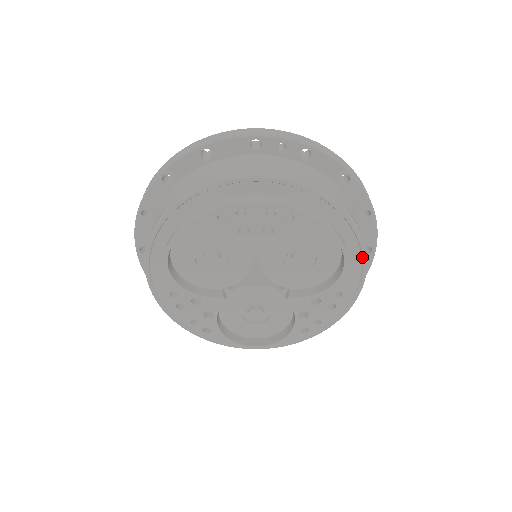
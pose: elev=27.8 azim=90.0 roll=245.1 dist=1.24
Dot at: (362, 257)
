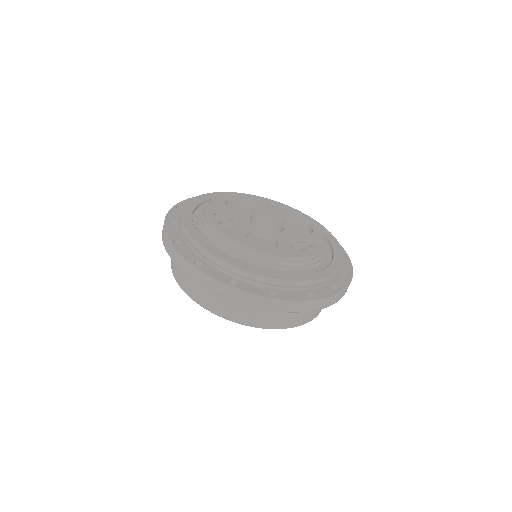
Dot at: occluded
